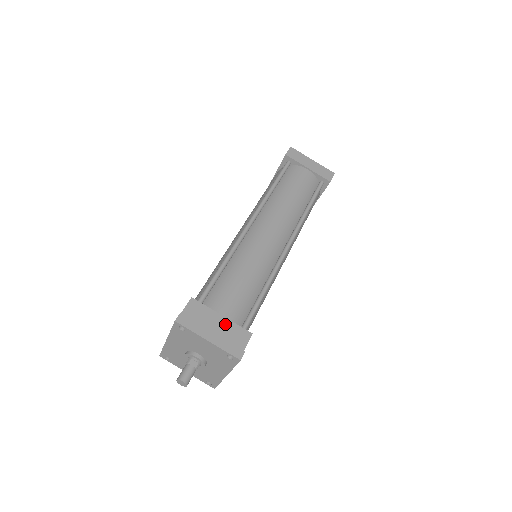
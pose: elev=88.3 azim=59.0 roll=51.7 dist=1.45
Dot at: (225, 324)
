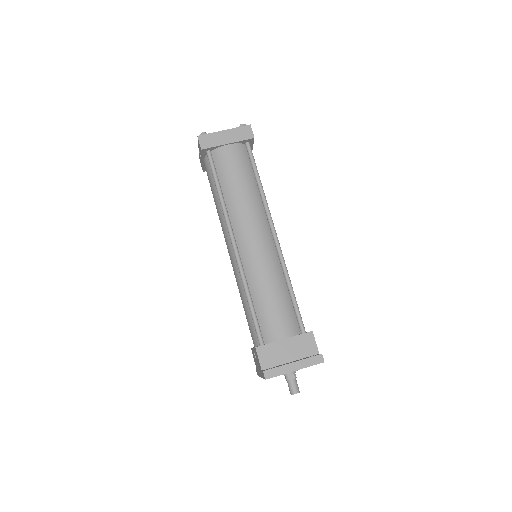
Dot at: (291, 343)
